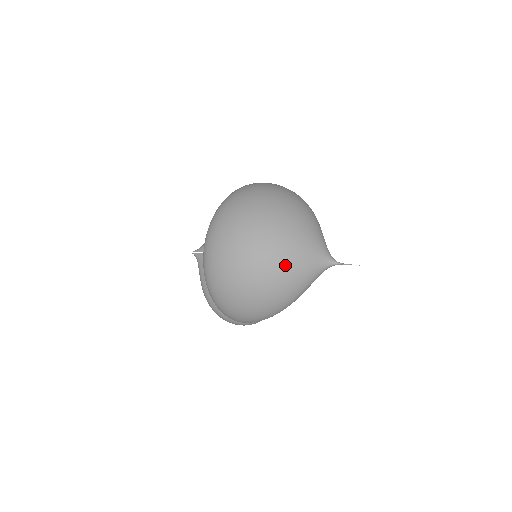
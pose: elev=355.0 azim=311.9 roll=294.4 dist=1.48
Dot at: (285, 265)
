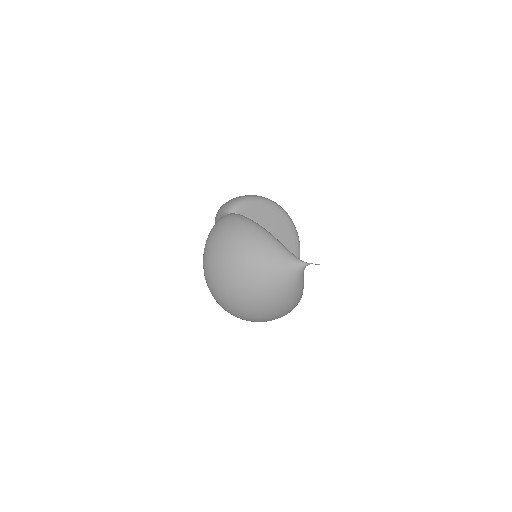
Dot at: (276, 298)
